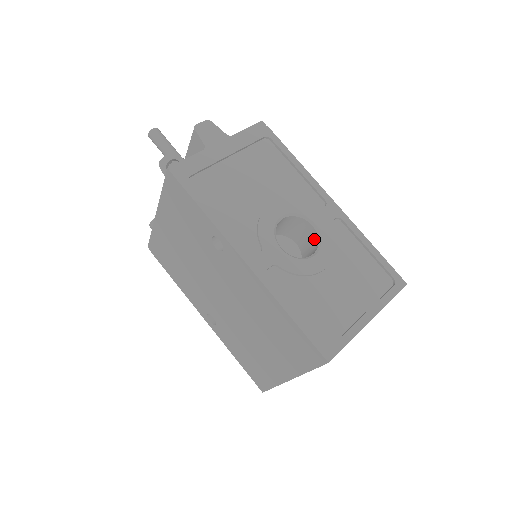
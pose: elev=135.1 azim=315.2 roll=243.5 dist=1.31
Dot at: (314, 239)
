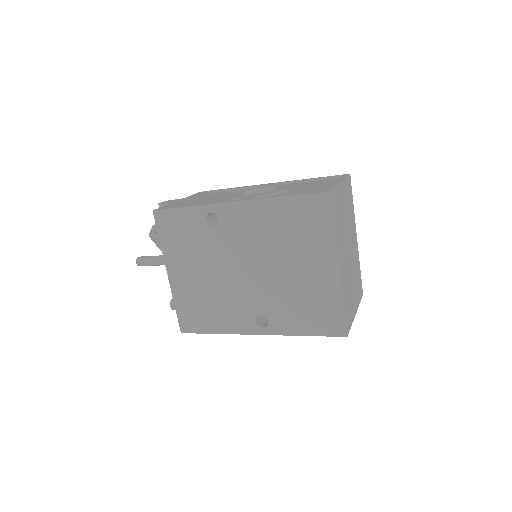
Dot at: occluded
